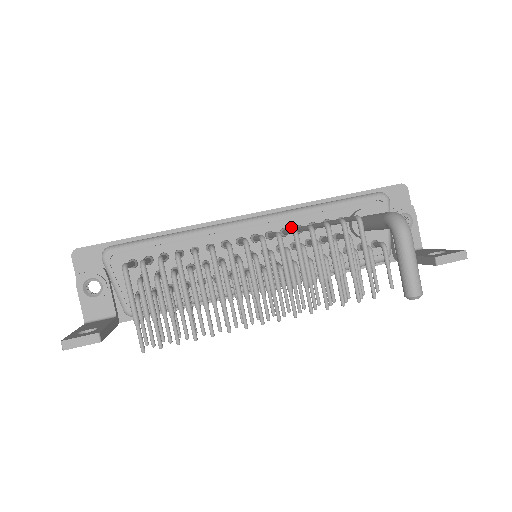
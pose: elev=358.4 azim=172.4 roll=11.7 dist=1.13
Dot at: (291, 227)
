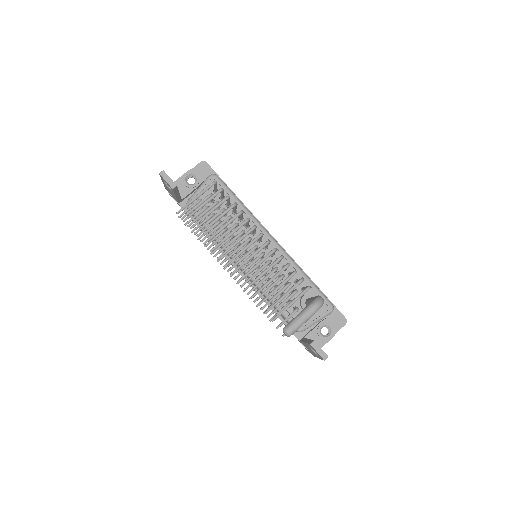
Dot at: (283, 263)
